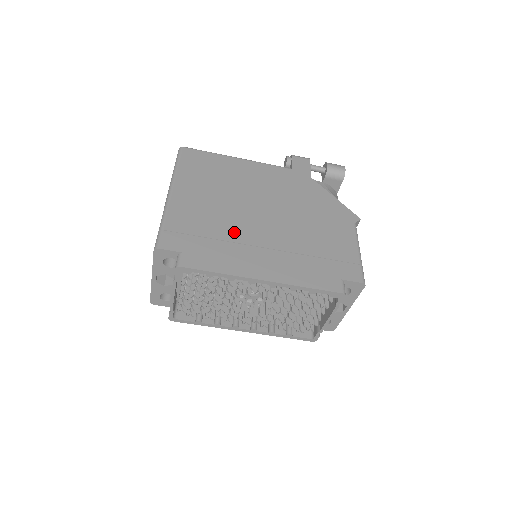
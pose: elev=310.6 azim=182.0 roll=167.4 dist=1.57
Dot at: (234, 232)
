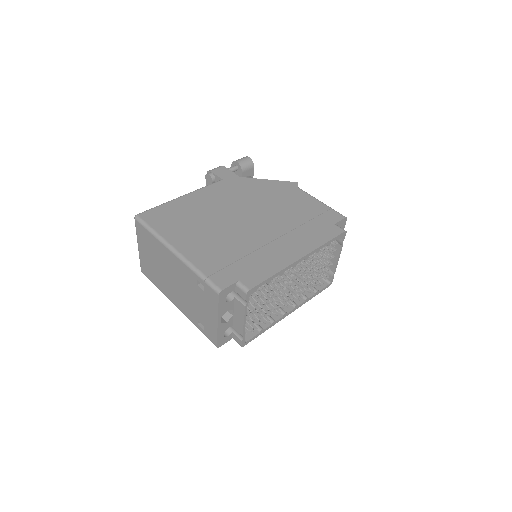
Dot at: (248, 244)
